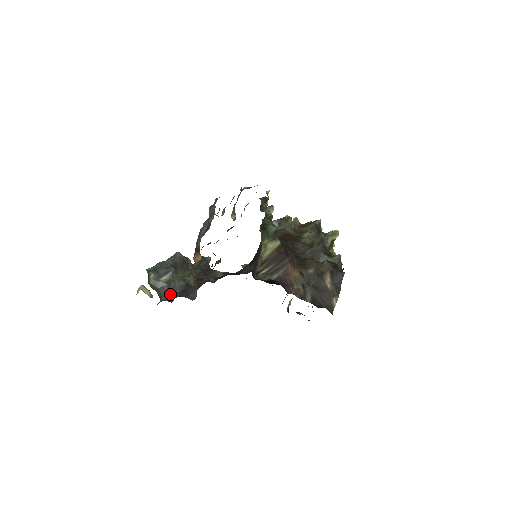
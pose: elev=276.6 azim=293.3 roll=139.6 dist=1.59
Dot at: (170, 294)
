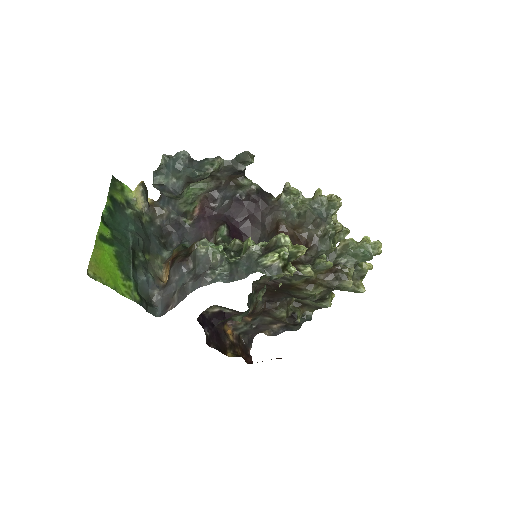
Dot at: (167, 208)
